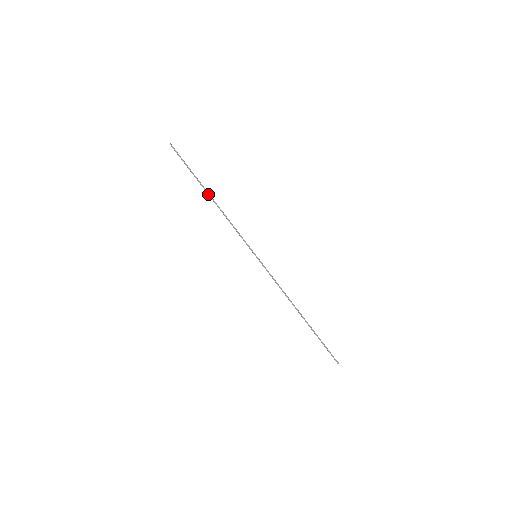
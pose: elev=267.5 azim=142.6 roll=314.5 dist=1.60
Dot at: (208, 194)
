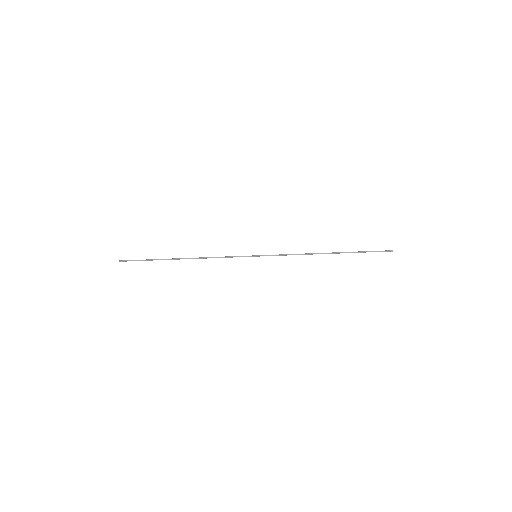
Dot at: (179, 259)
